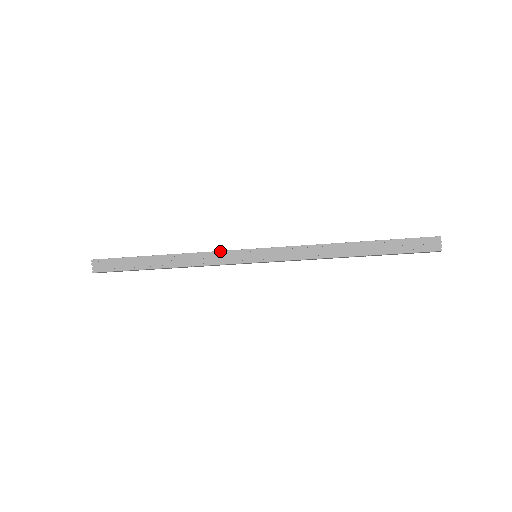
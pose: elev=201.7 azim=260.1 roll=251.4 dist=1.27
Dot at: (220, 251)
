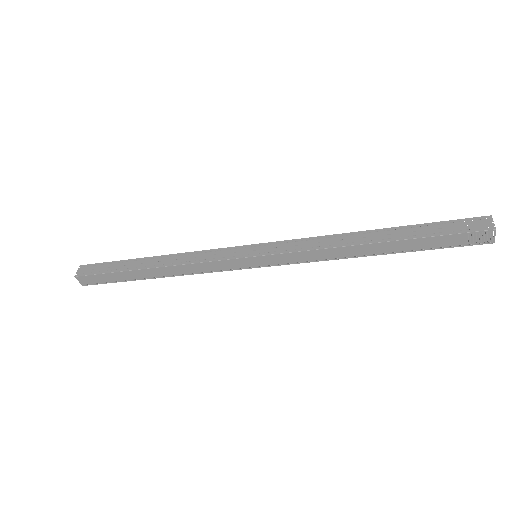
Dot at: (215, 249)
